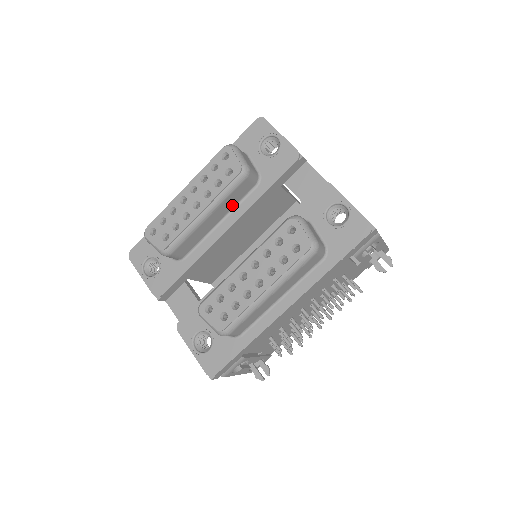
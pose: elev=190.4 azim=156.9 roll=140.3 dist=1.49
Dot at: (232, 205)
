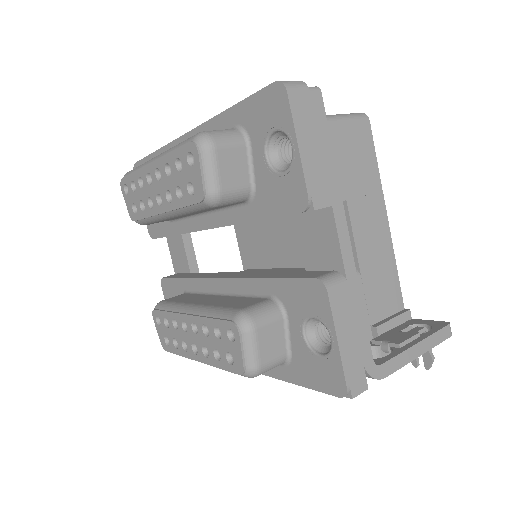
Dot at: occluded
